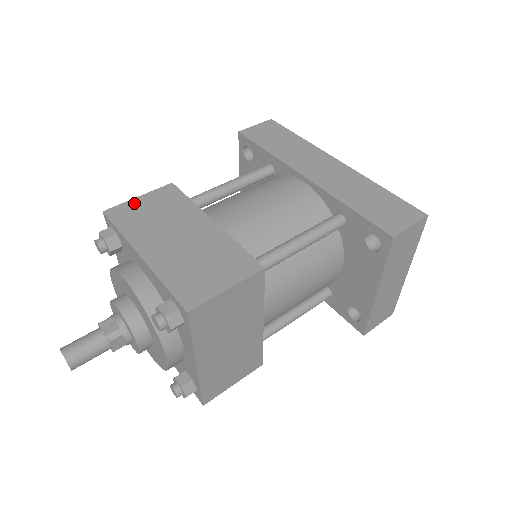
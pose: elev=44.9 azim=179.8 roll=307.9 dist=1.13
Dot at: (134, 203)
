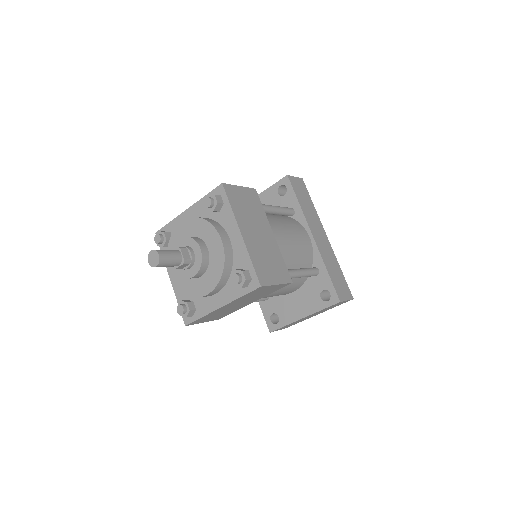
Dot at: (238, 190)
